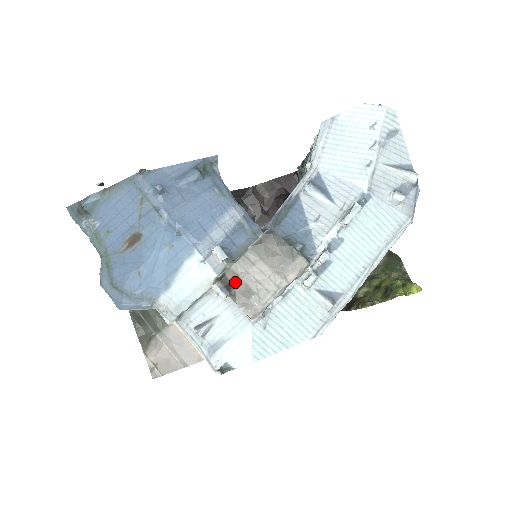
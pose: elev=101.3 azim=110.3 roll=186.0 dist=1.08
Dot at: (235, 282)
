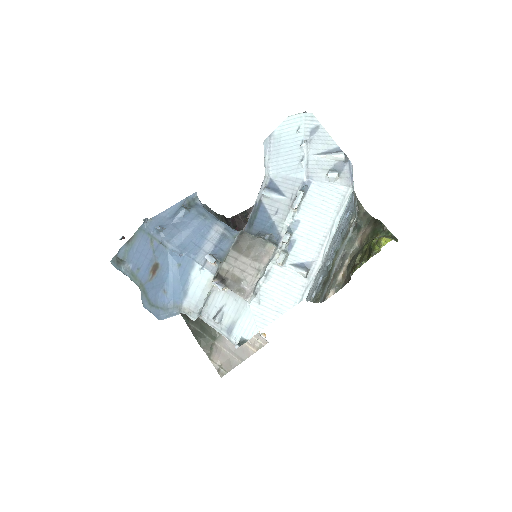
Dot at: (227, 276)
